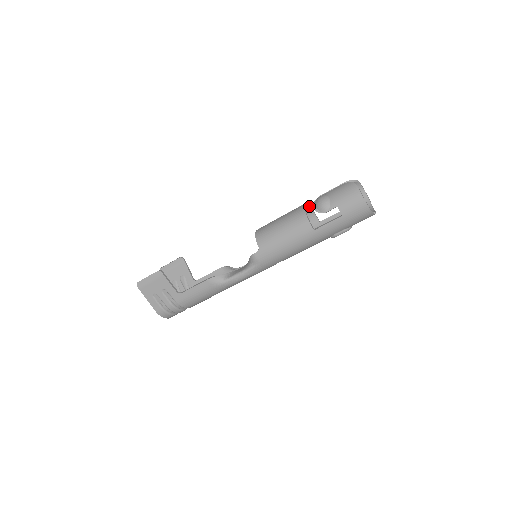
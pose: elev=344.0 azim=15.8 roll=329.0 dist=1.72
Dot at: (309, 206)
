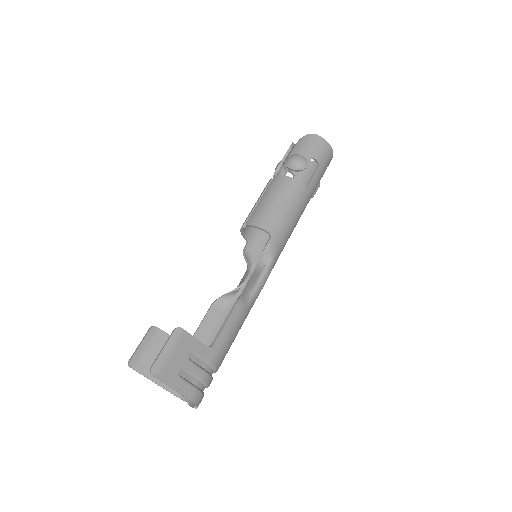
Dot at: occluded
